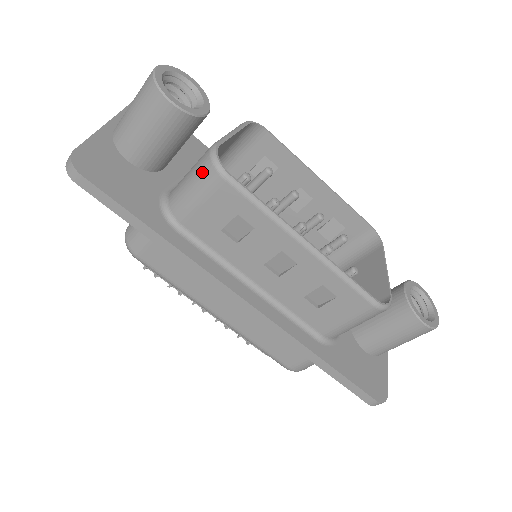
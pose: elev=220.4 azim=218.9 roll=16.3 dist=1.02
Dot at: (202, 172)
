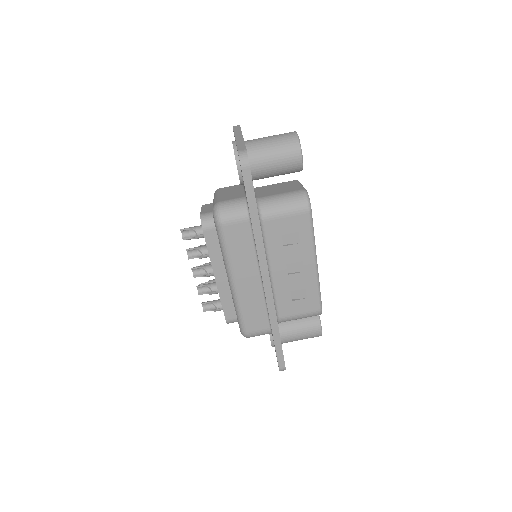
Dot at: (297, 201)
